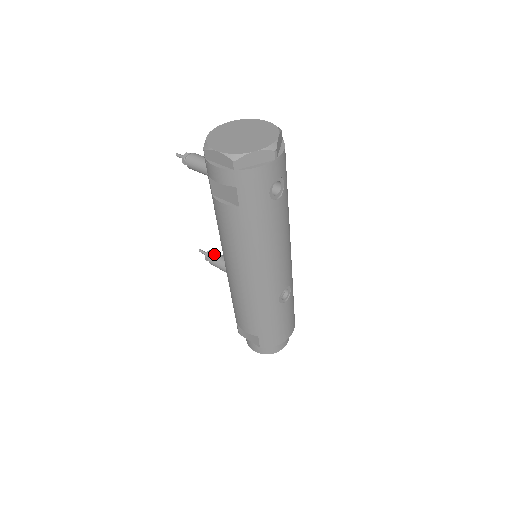
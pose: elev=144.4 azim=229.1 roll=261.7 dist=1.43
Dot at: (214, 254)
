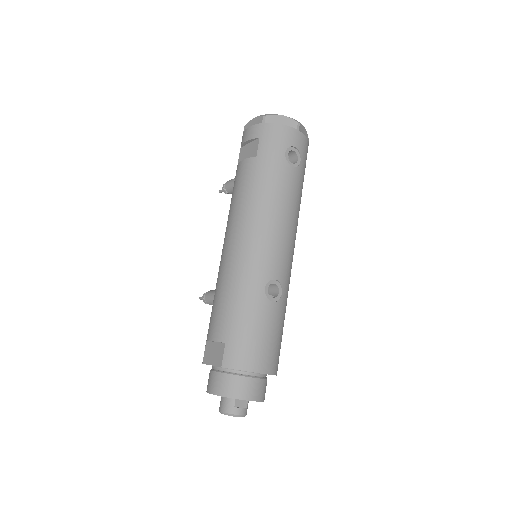
Dot at: occluded
